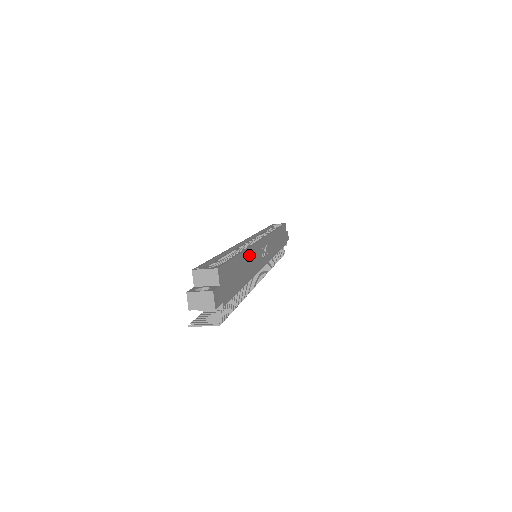
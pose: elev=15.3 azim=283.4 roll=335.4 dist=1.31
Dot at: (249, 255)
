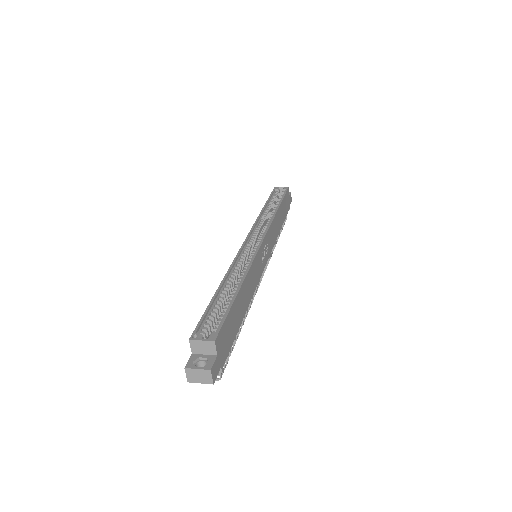
Dot at: (248, 279)
